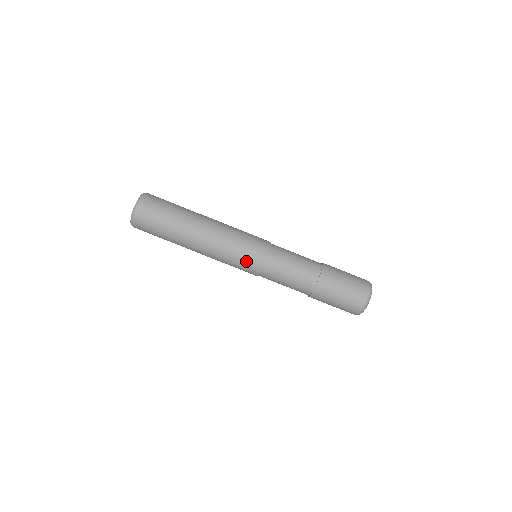
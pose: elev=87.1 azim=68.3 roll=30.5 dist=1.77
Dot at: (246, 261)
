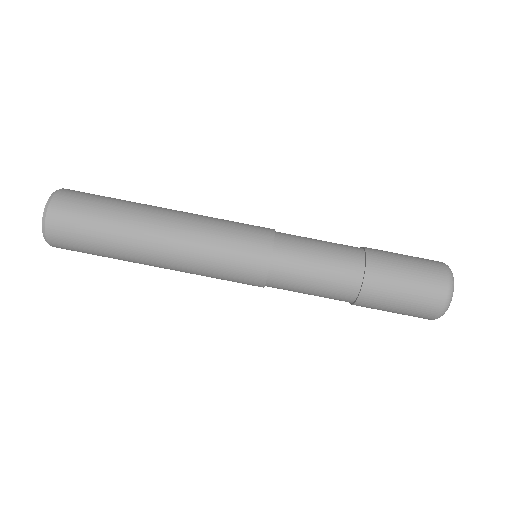
Dot at: (239, 276)
